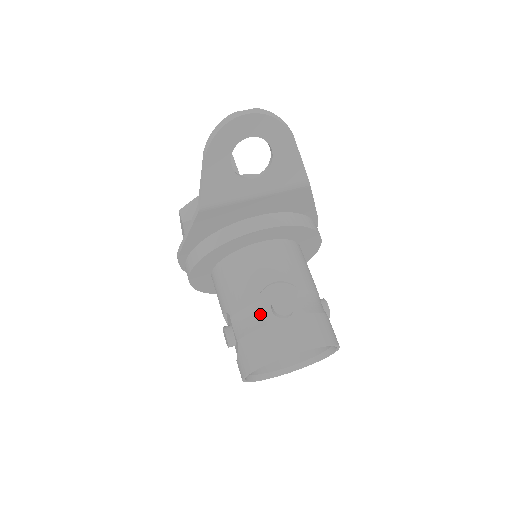
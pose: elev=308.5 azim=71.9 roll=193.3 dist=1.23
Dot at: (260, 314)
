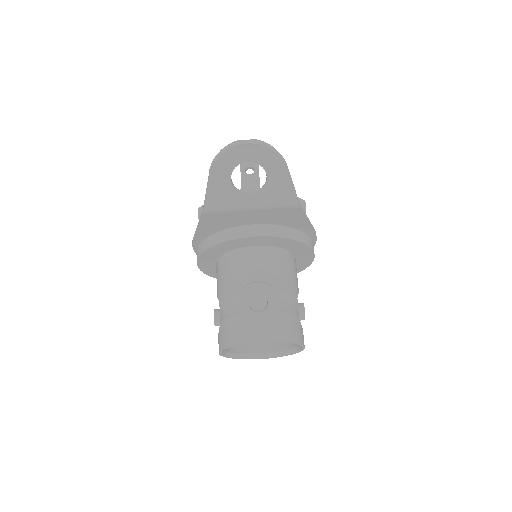
Dot at: (239, 305)
